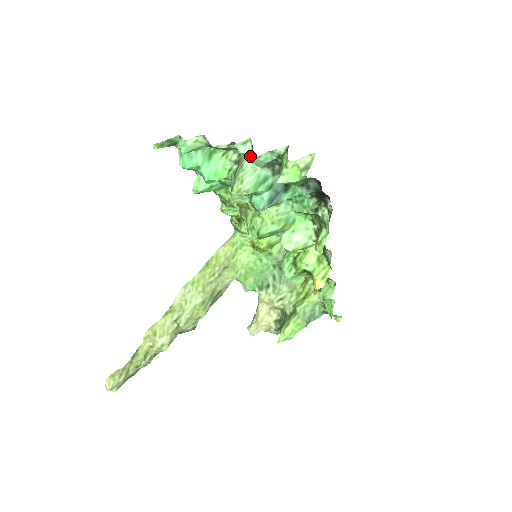
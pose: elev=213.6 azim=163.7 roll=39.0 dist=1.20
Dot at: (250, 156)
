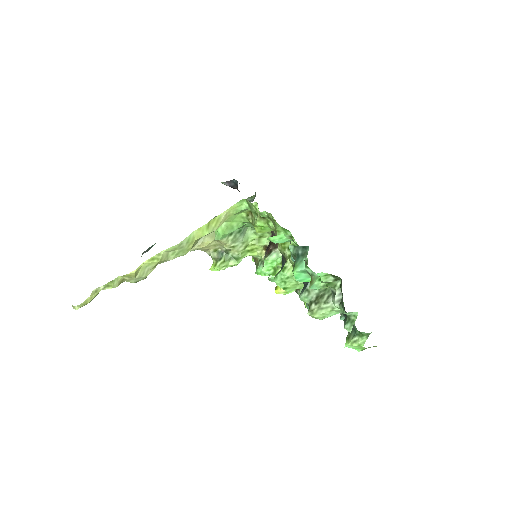
Dot at: occluded
